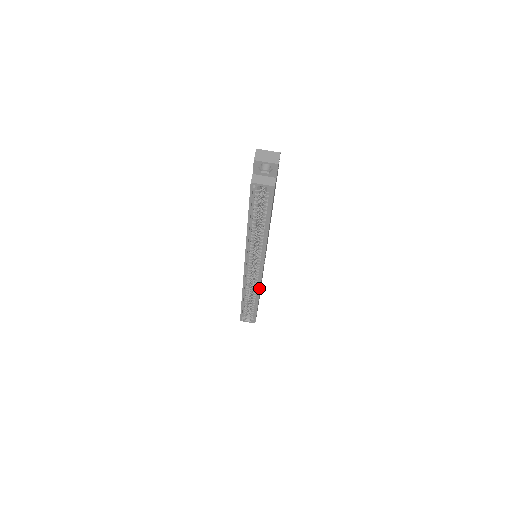
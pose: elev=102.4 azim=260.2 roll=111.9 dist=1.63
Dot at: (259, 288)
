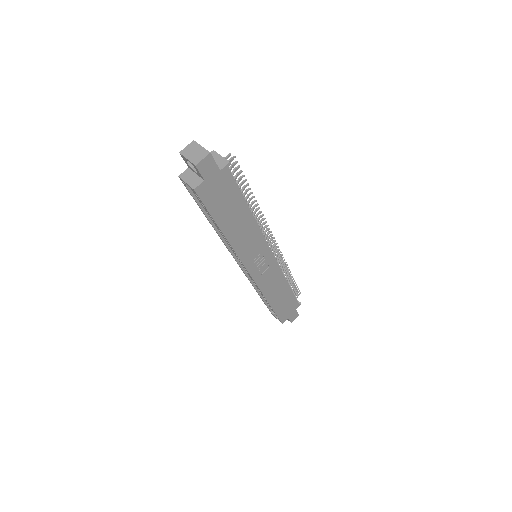
Dot at: (260, 290)
